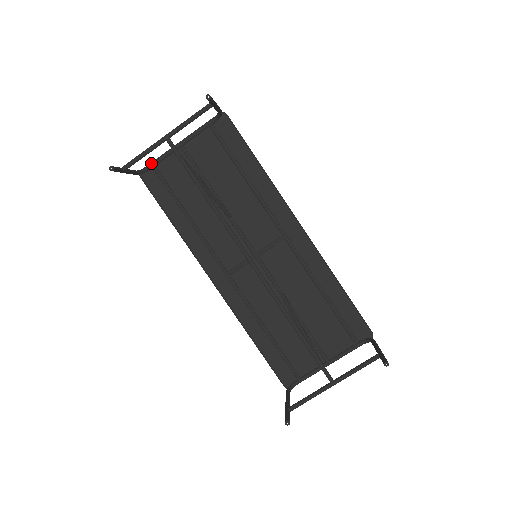
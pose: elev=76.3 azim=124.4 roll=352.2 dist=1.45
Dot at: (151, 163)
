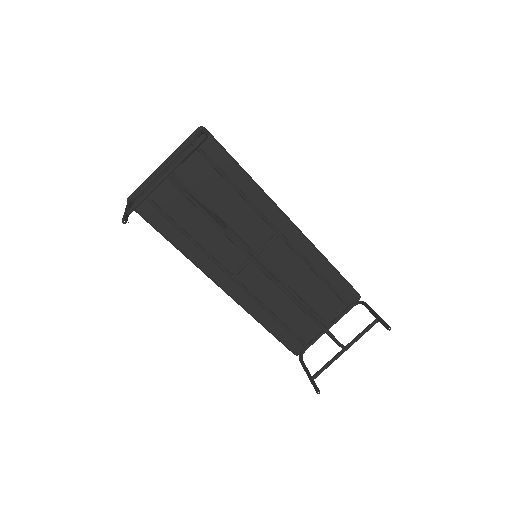
Dot at: (139, 191)
